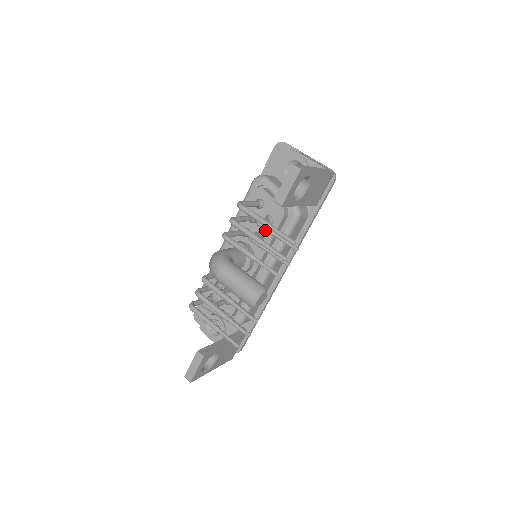
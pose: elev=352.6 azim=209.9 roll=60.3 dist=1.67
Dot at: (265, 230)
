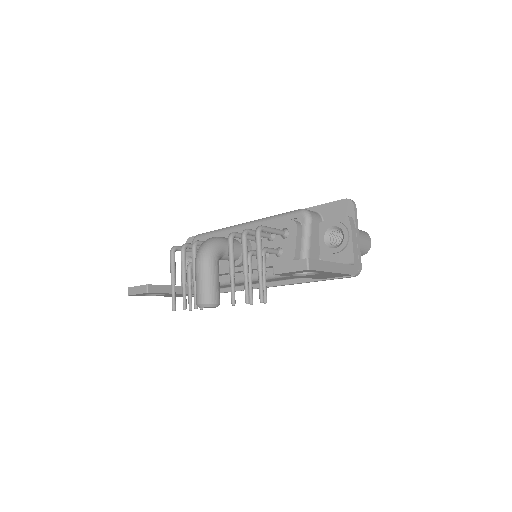
Dot at: occluded
